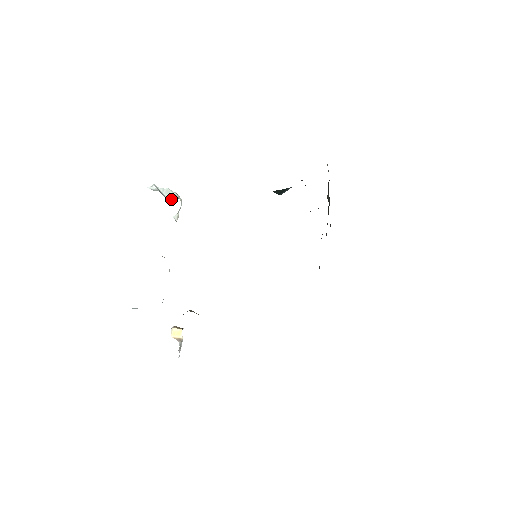
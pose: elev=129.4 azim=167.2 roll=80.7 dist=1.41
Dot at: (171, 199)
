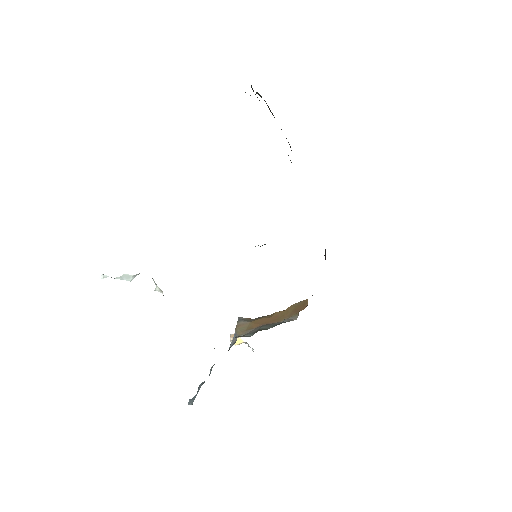
Dot at: (135, 276)
